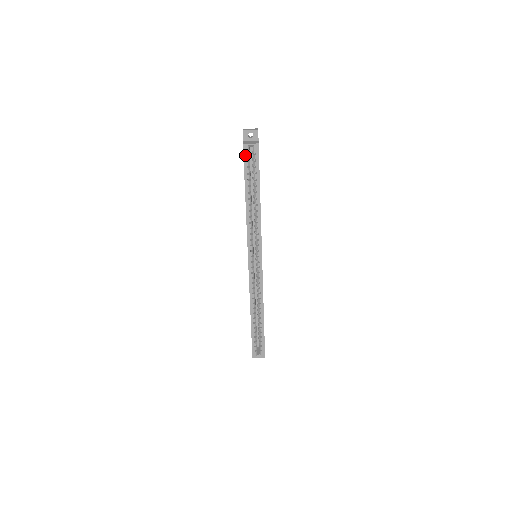
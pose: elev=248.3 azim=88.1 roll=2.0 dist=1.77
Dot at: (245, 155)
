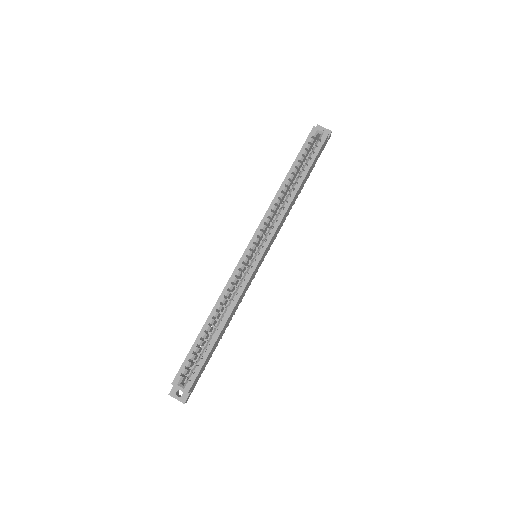
Dot at: (310, 137)
